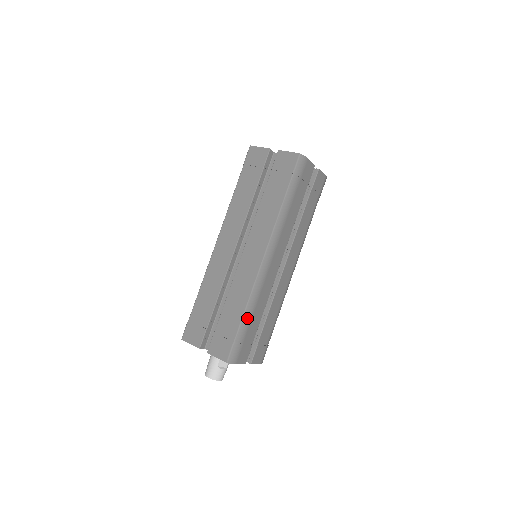
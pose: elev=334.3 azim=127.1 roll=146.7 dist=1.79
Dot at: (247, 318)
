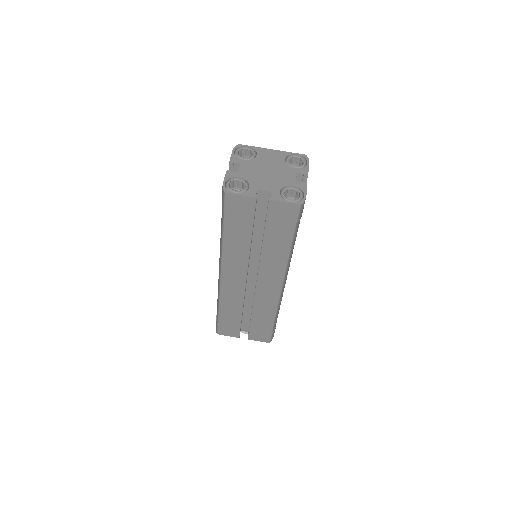
Dot at: (277, 317)
